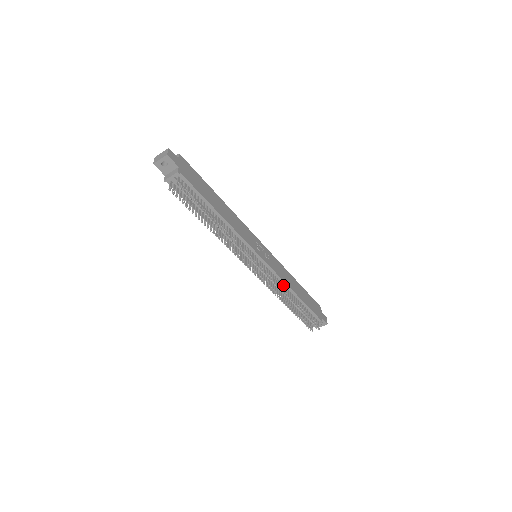
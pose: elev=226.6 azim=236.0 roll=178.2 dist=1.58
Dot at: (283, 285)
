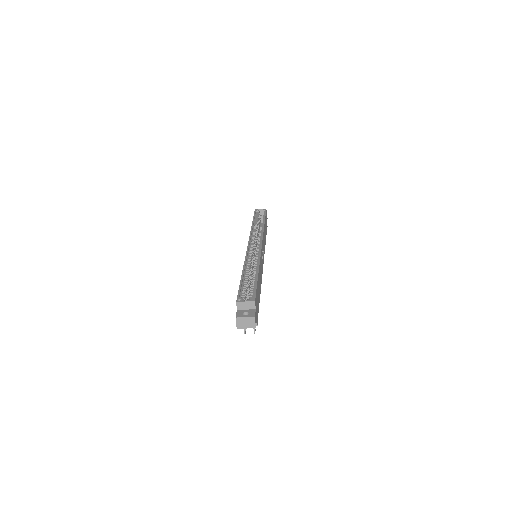
Dot at: occluded
